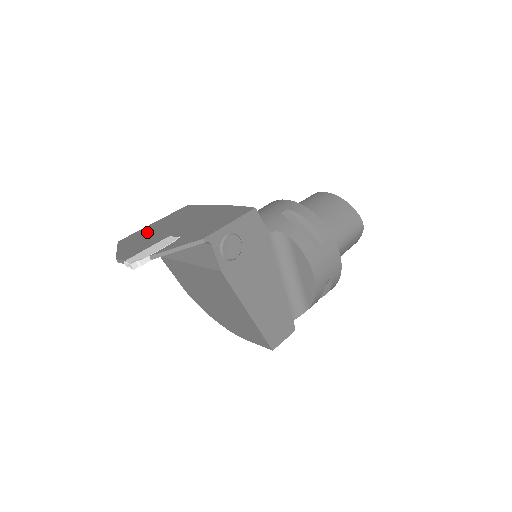
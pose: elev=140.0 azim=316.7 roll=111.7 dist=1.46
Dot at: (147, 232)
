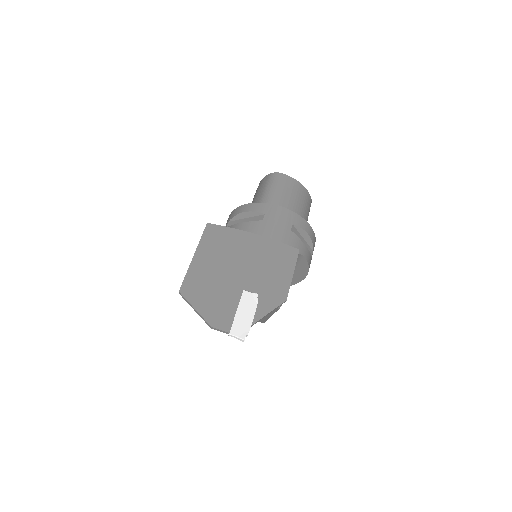
Dot at: (205, 277)
